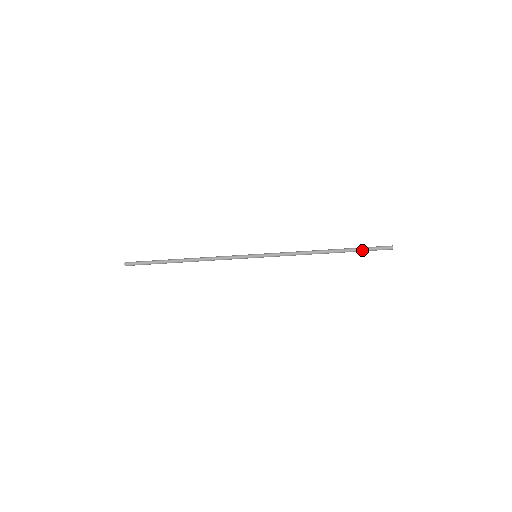
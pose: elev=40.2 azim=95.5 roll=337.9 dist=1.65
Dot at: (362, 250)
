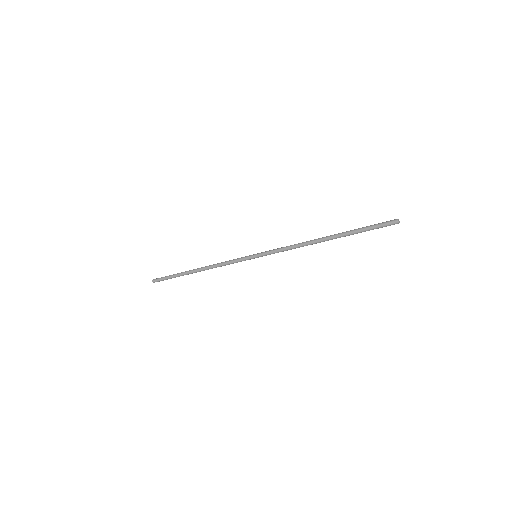
Dot at: (362, 230)
